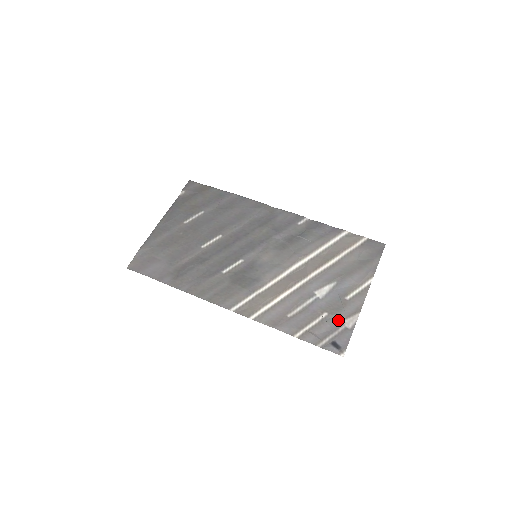
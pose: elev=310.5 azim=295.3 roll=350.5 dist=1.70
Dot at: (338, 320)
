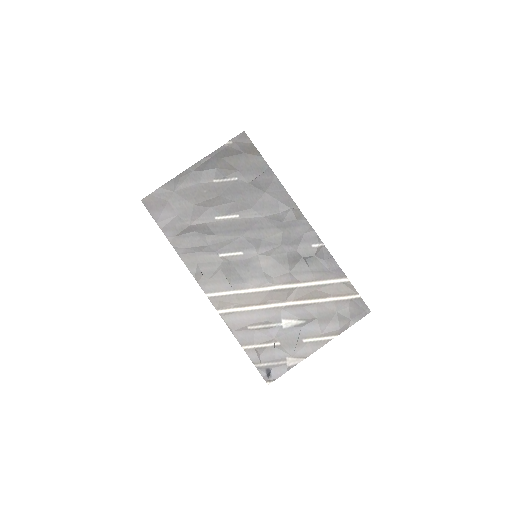
Dot at: (284, 354)
